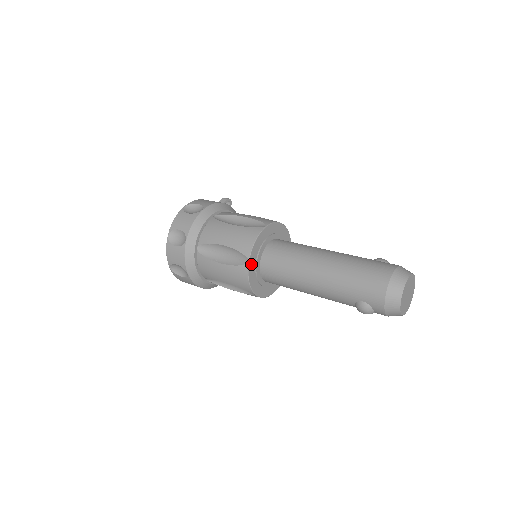
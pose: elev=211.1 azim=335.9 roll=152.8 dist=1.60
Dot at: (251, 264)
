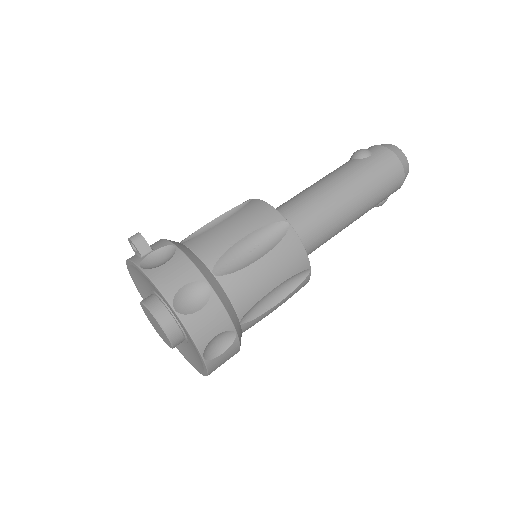
Dot at: occluded
